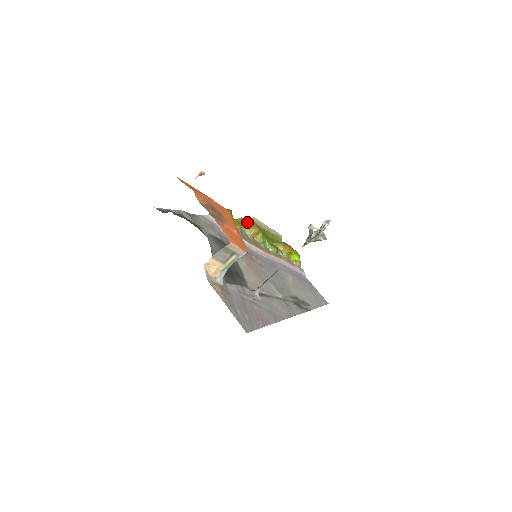
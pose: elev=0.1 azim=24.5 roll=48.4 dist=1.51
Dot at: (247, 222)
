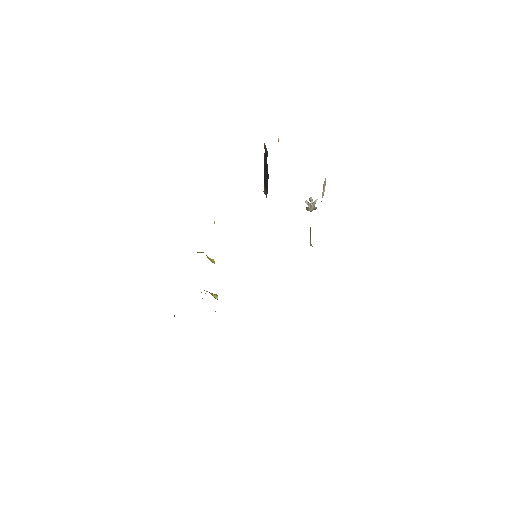
Dot at: occluded
